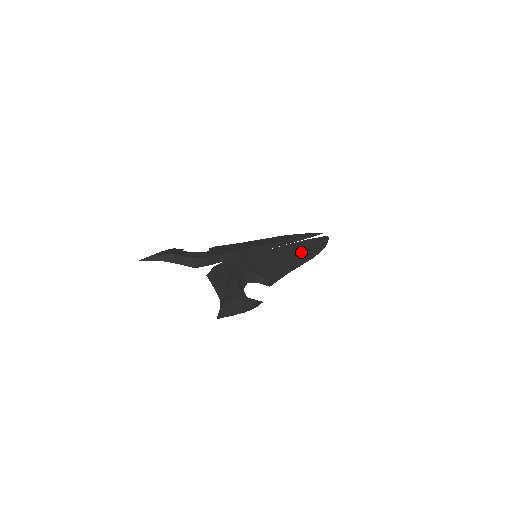
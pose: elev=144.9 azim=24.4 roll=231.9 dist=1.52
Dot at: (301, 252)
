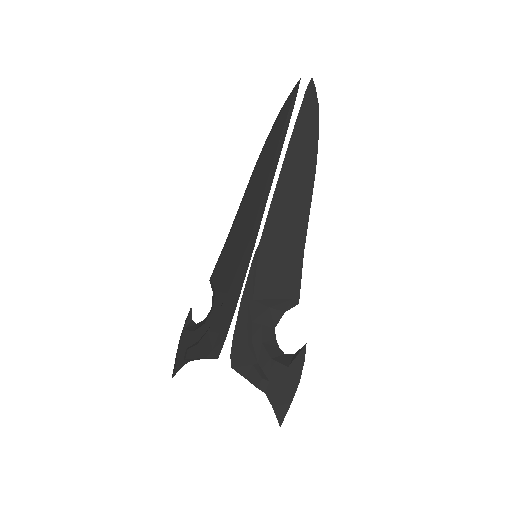
Dot at: (296, 183)
